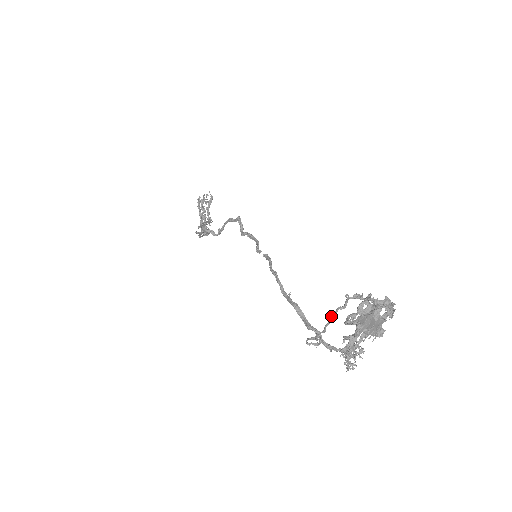
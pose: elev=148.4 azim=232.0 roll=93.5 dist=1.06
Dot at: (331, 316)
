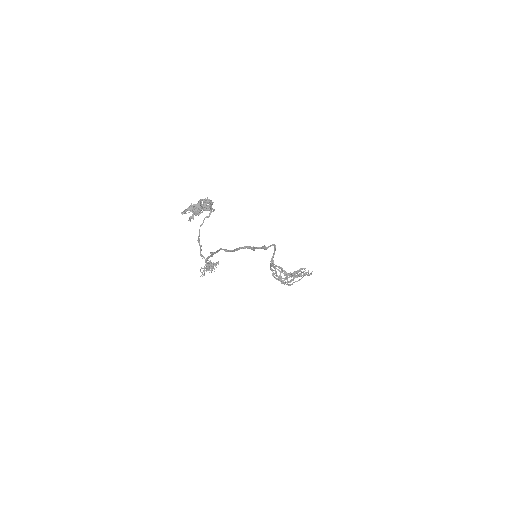
Dot at: (203, 221)
